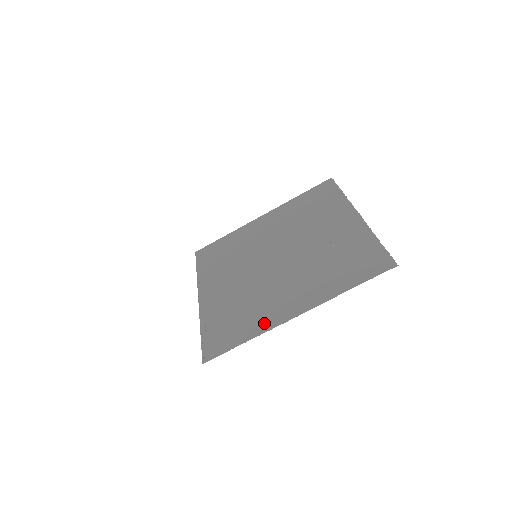
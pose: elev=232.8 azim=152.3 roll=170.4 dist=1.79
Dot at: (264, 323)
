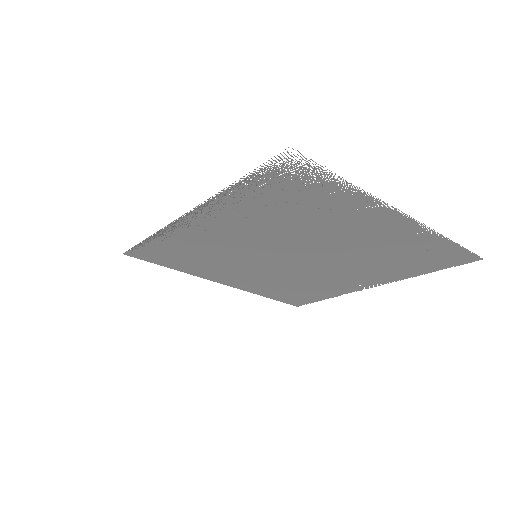
Dot at: (360, 202)
